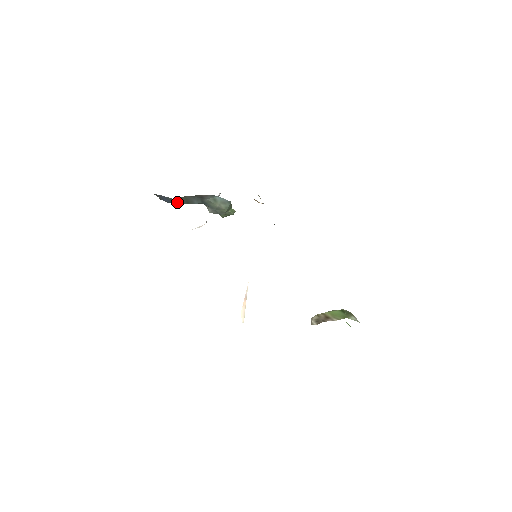
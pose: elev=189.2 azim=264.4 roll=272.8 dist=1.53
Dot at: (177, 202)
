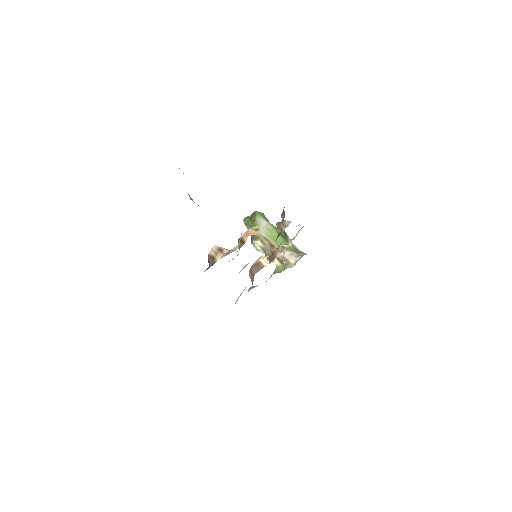
Dot at: occluded
